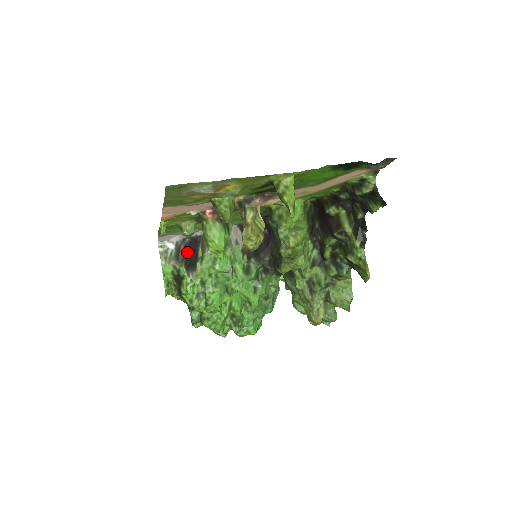
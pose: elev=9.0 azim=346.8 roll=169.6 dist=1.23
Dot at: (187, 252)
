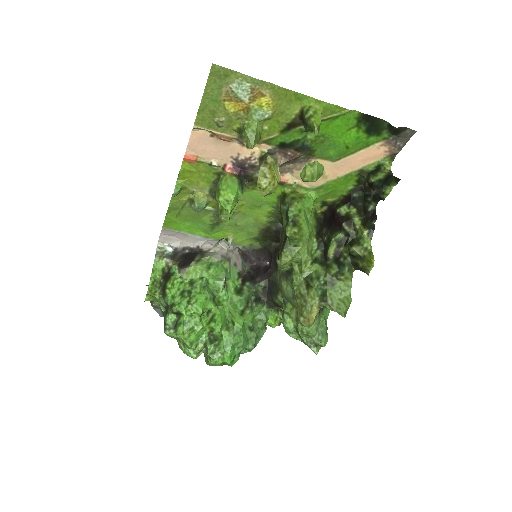
Dot at: (184, 258)
